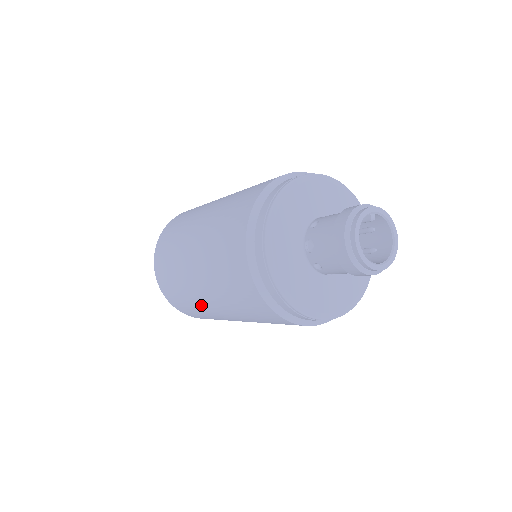
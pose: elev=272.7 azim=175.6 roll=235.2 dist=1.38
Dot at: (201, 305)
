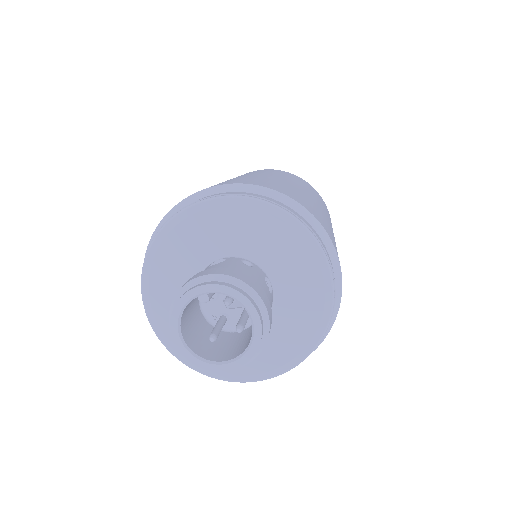
Dot at: occluded
